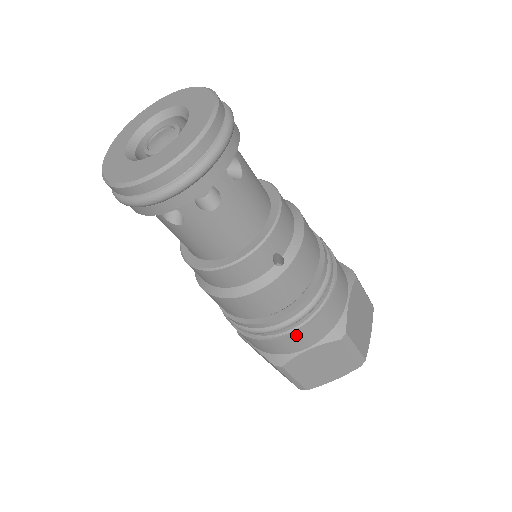
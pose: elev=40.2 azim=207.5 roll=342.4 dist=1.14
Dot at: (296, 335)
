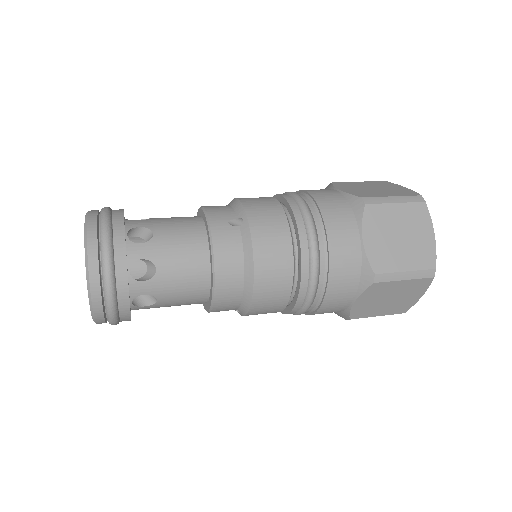
Dot at: occluded
